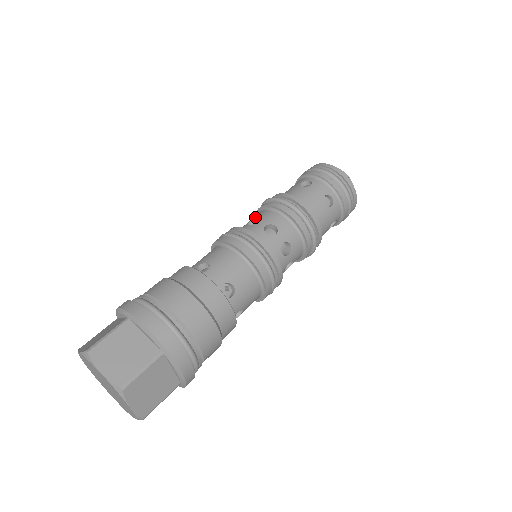
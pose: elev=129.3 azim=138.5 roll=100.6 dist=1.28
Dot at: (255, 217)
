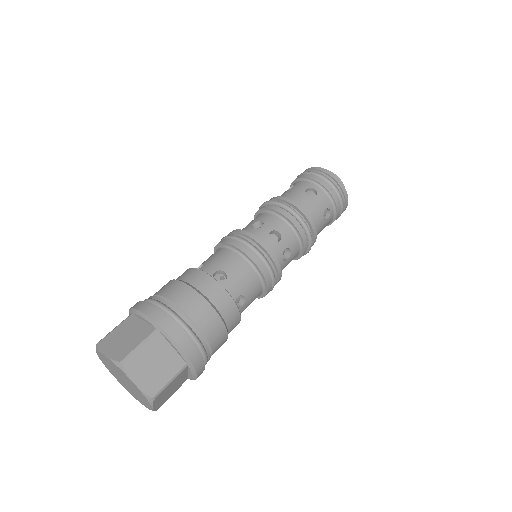
Dot at: occluded
